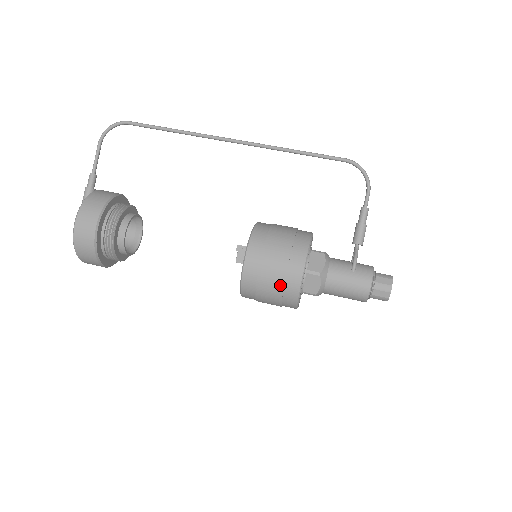
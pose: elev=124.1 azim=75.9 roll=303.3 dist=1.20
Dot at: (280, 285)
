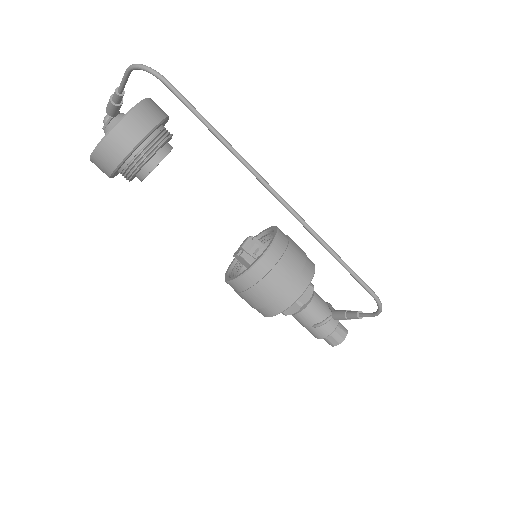
Dot at: occluded
